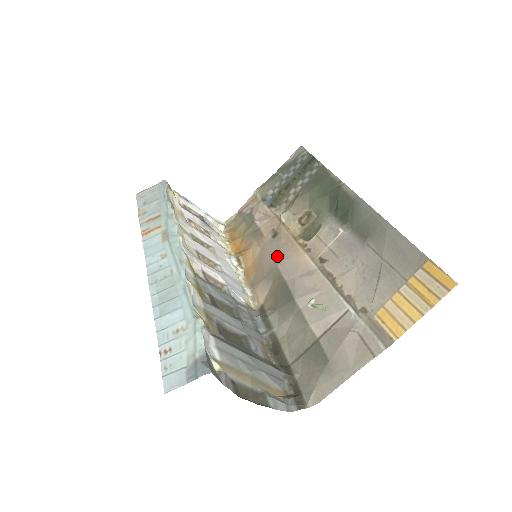
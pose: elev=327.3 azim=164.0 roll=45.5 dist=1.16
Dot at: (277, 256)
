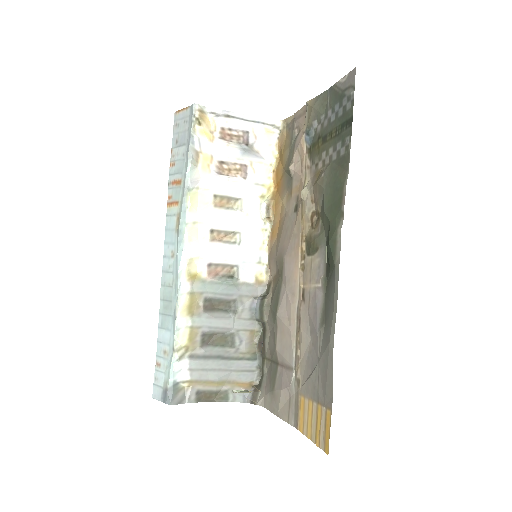
Dot at: (287, 244)
